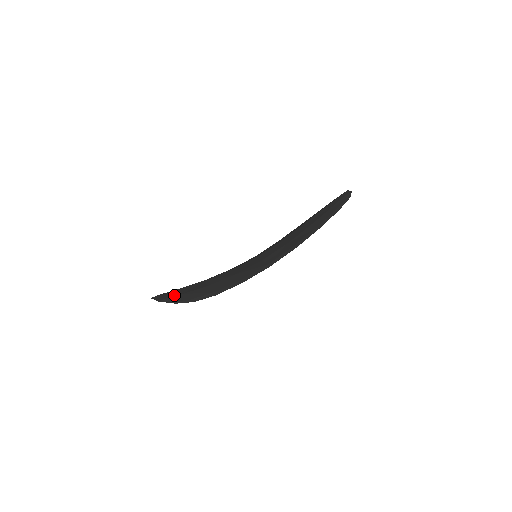
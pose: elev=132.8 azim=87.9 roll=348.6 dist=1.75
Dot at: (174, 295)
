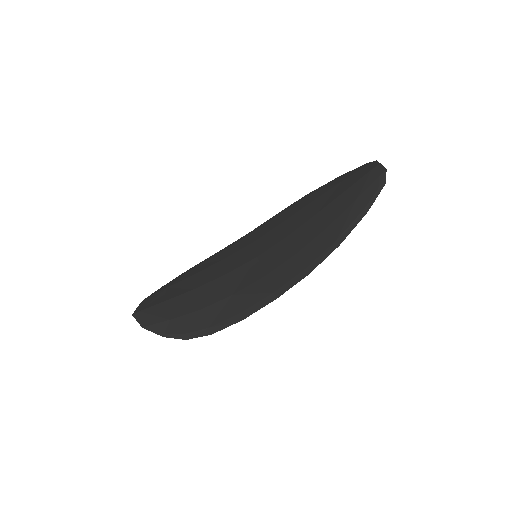
Dot at: (160, 320)
